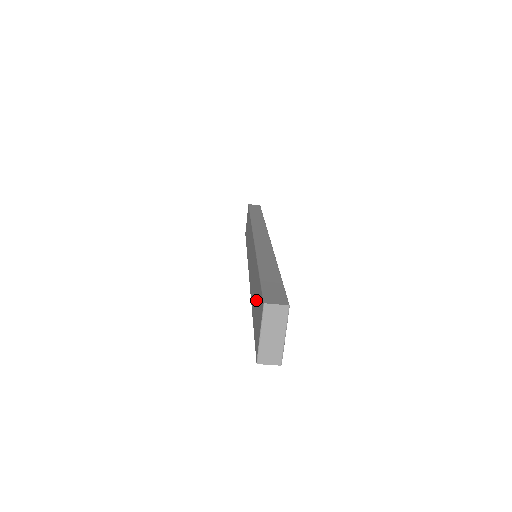
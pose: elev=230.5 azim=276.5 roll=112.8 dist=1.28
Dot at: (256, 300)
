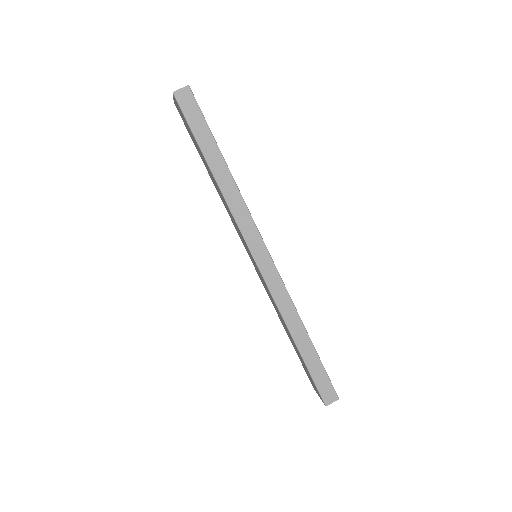
Dot at: occluded
